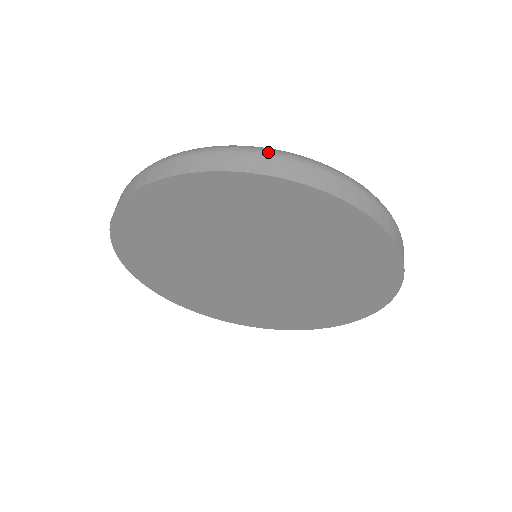
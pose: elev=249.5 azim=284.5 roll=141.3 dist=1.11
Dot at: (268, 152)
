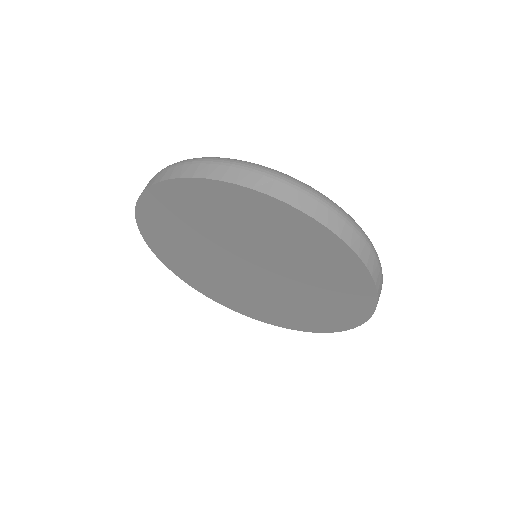
Dot at: (275, 175)
